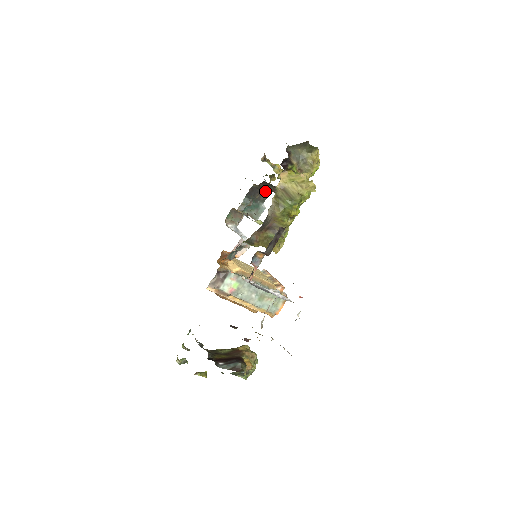
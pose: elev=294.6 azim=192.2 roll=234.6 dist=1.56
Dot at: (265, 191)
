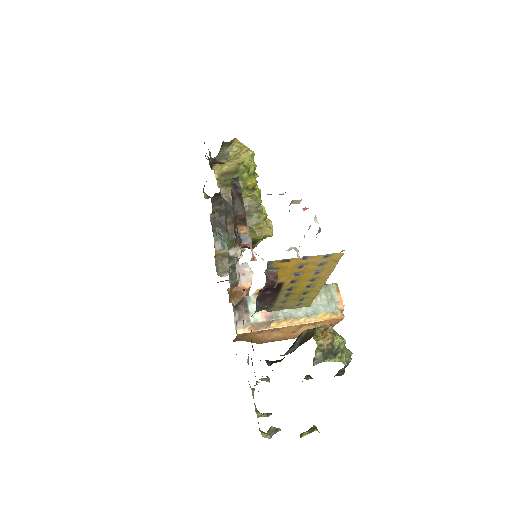
Dot at: occluded
